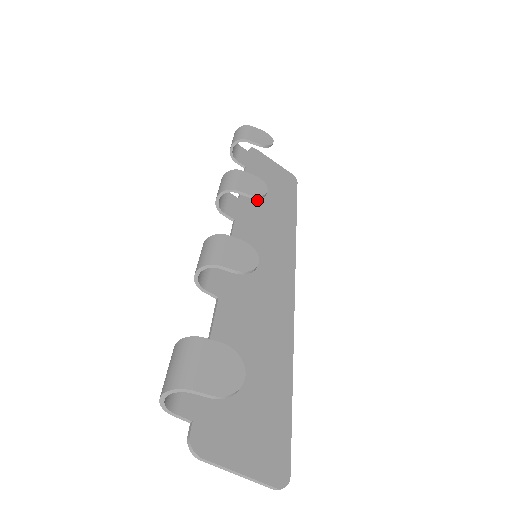
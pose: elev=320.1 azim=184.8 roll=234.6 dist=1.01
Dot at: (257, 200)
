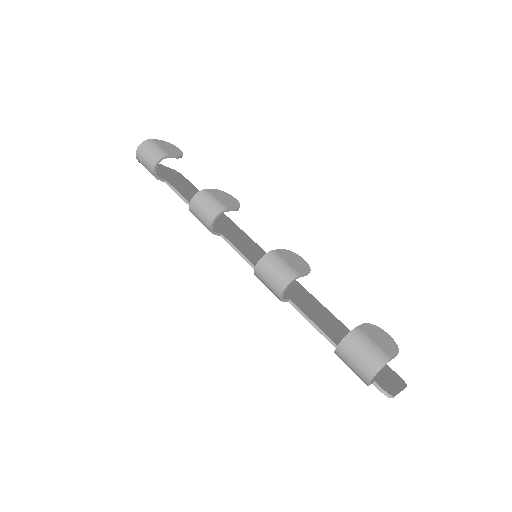
Dot at: occluded
